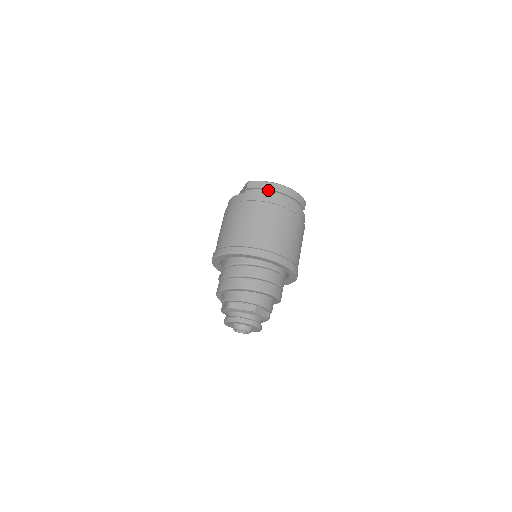
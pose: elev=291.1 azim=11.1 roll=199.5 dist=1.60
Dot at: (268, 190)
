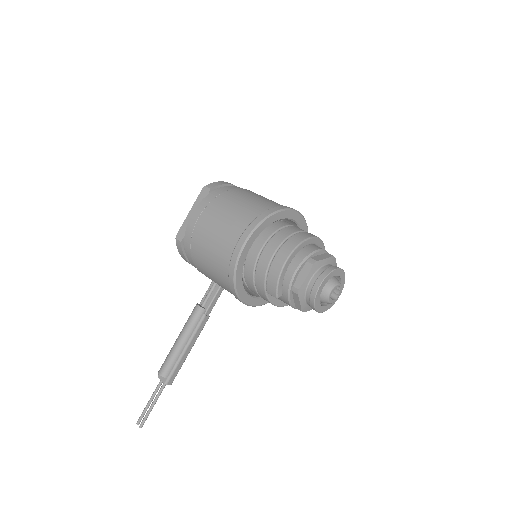
Dot at: occluded
